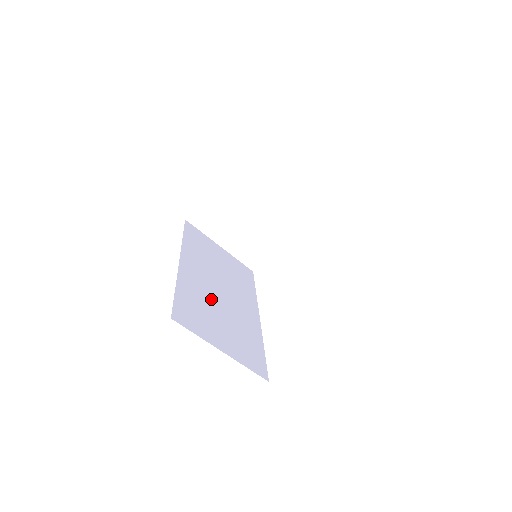
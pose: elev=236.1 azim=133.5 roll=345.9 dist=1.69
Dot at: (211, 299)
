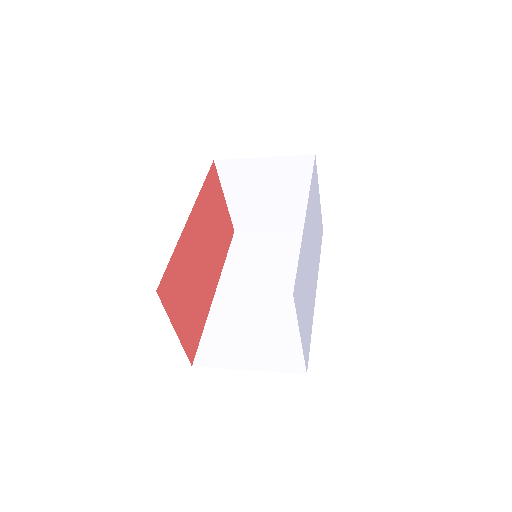
Dot at: (247, 313)
